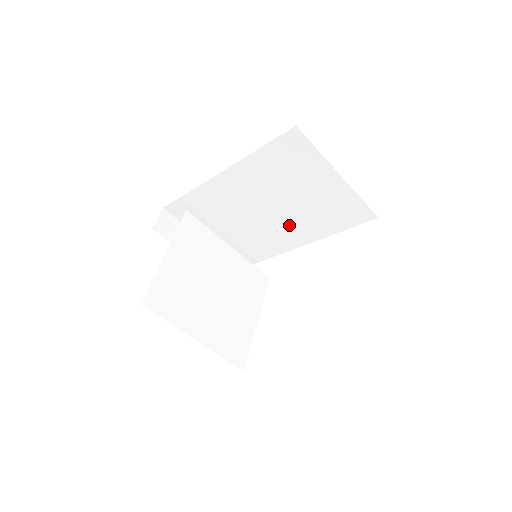
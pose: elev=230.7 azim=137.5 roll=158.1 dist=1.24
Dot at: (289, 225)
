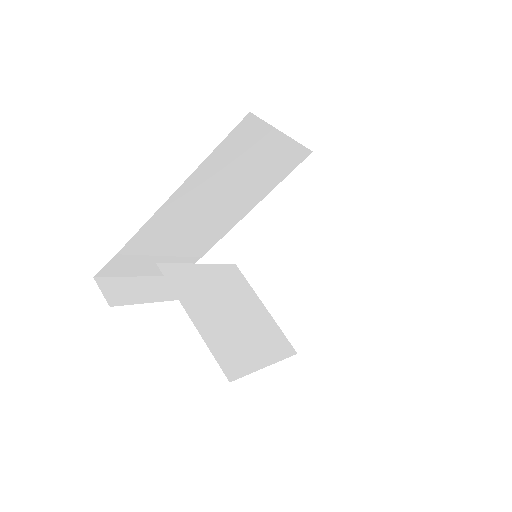
Dot at: (234, 206)
